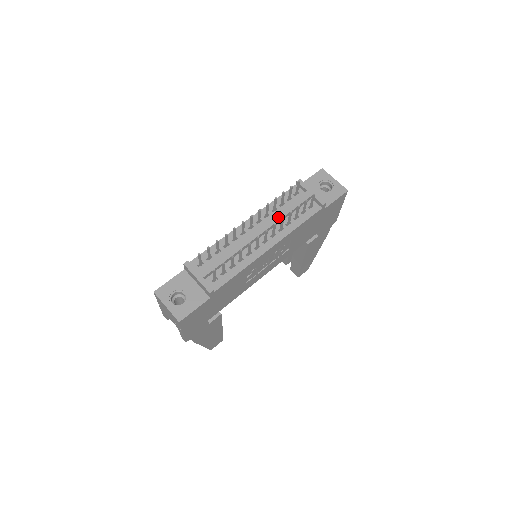
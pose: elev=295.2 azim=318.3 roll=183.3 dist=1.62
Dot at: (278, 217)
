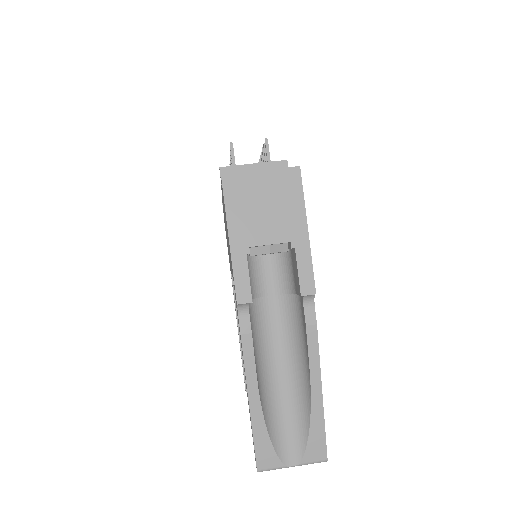
Dot at: occluded
